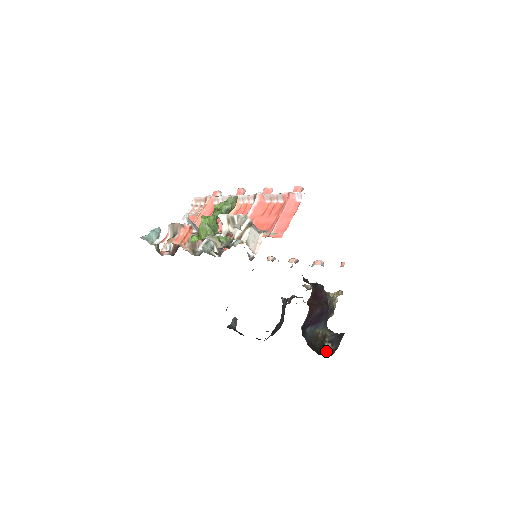
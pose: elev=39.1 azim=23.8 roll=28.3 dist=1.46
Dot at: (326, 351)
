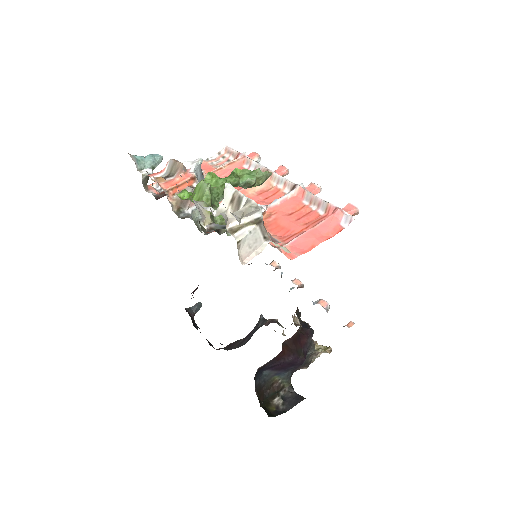
Dot at: (272, 407)
